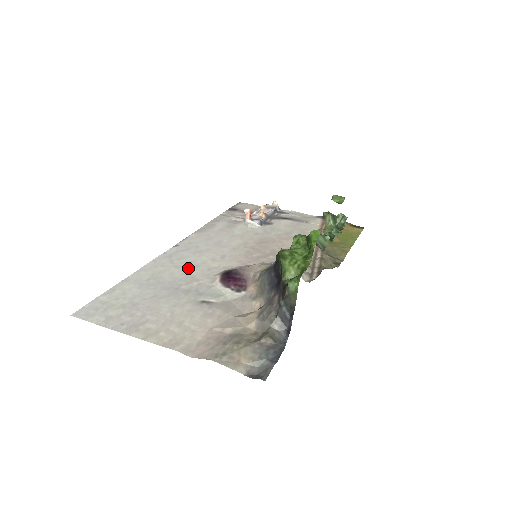
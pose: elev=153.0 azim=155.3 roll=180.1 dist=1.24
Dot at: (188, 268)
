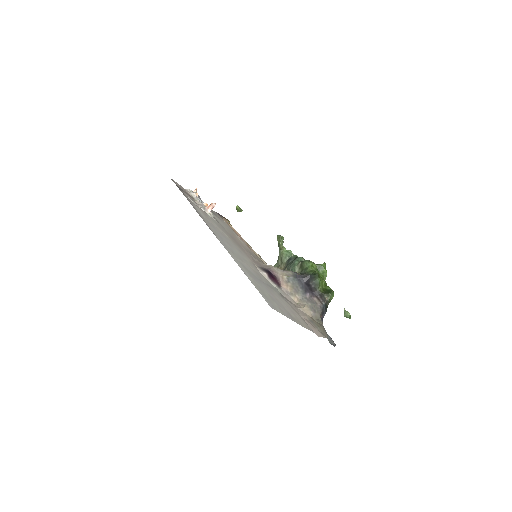
Dot at: (246, 262)
